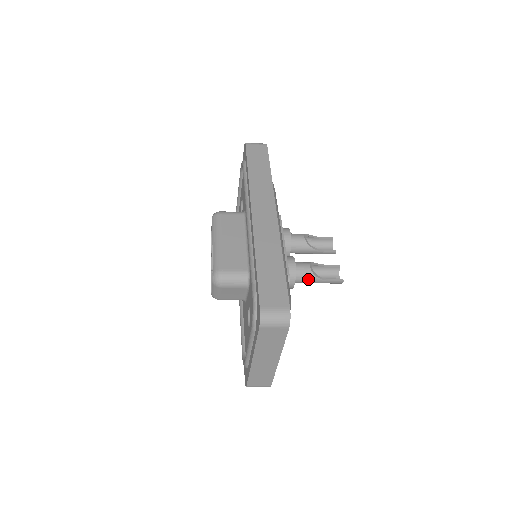
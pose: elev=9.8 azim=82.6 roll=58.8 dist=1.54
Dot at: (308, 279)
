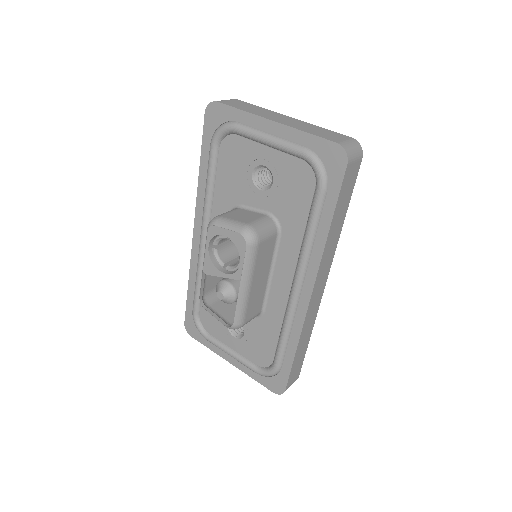
Dot at: occluded
